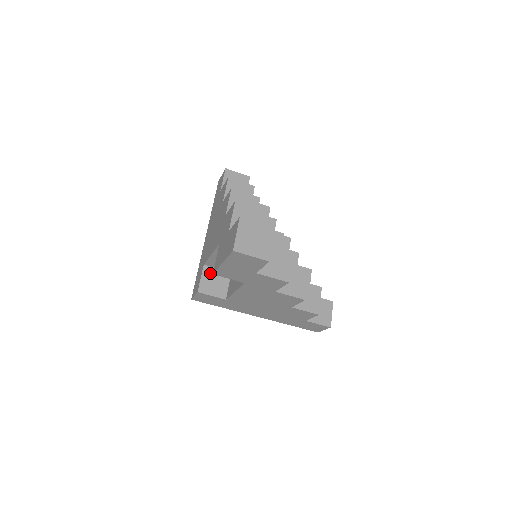
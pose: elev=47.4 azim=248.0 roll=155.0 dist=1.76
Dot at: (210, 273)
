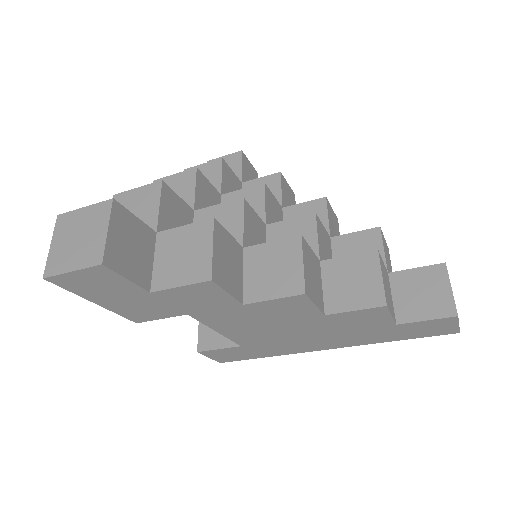
Dot at: occluded
